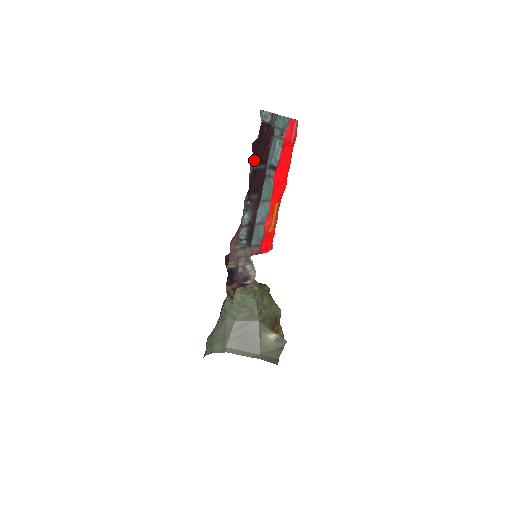
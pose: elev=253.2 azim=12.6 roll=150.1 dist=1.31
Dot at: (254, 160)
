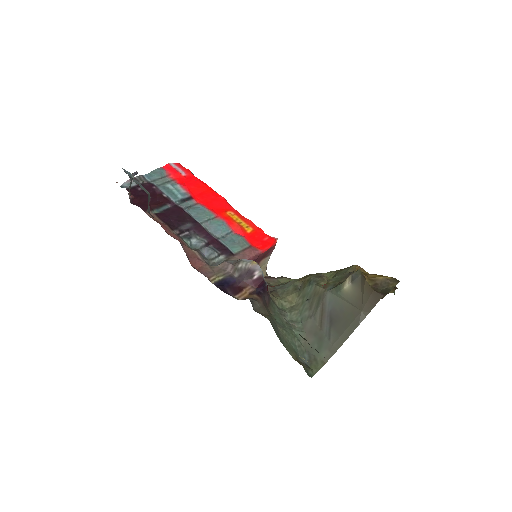
Dot at: occluded
